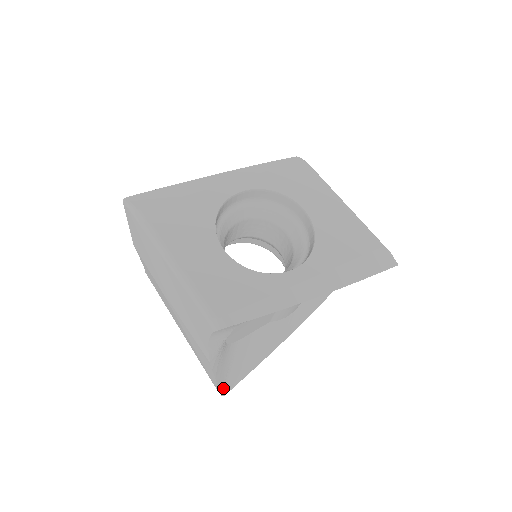
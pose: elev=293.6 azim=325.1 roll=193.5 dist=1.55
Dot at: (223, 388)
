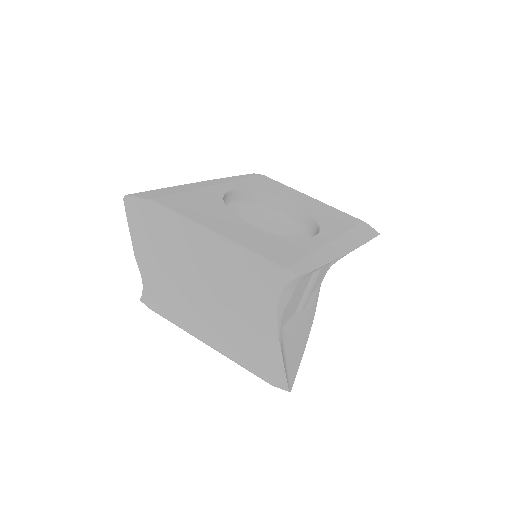
Dot at: (287, 382)
